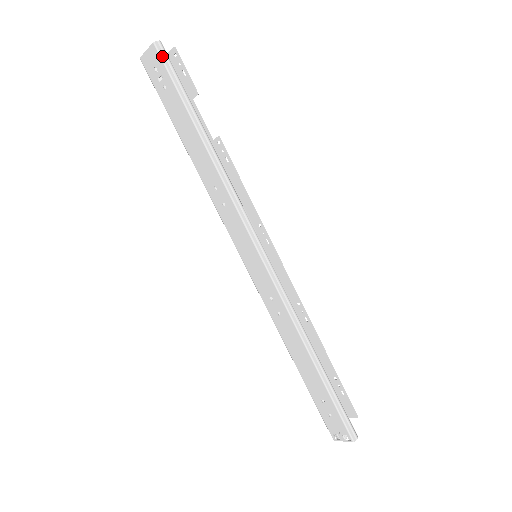
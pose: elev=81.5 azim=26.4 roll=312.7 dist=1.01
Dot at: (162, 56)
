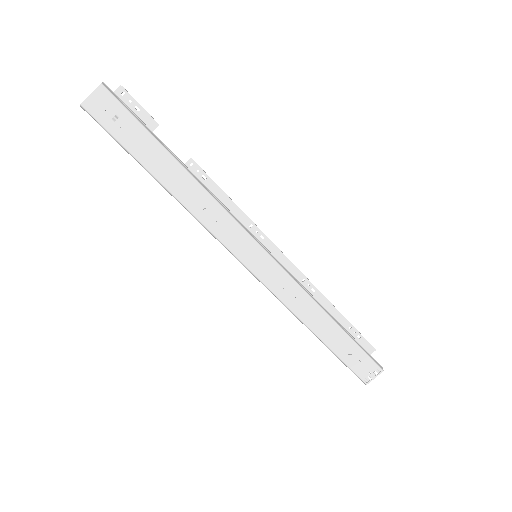
Dot at: (114, 95)
